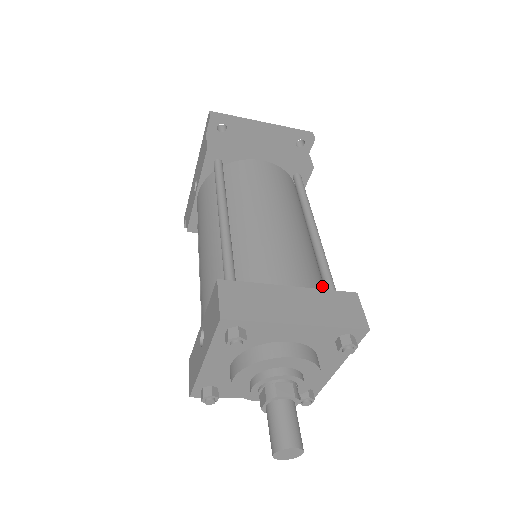
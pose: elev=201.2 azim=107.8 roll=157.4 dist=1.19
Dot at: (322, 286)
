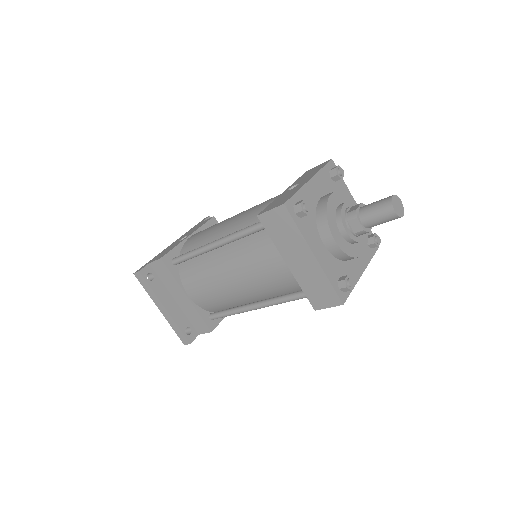
Dot at: occluded
